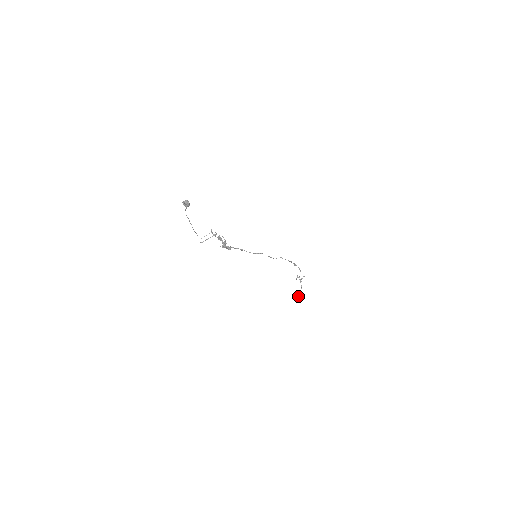
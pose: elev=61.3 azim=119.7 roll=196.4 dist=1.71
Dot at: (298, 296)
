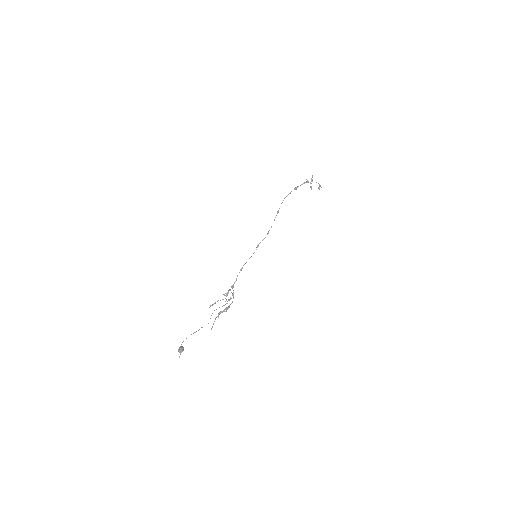
Dot at: (319, 189)
